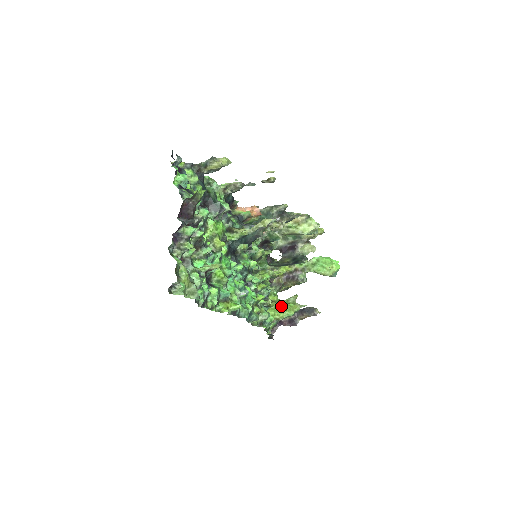
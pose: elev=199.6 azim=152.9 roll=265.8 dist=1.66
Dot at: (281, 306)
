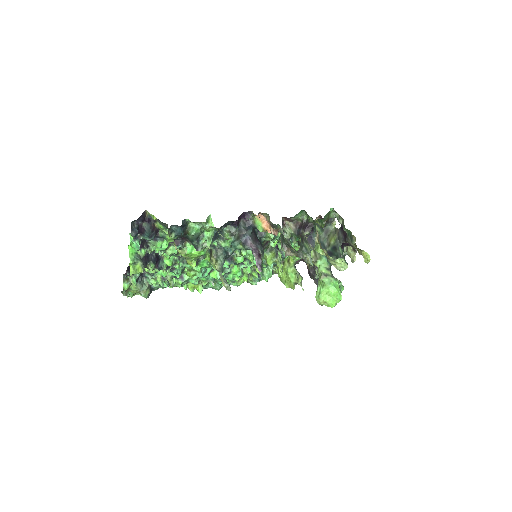
Dot at: (286, 274)
